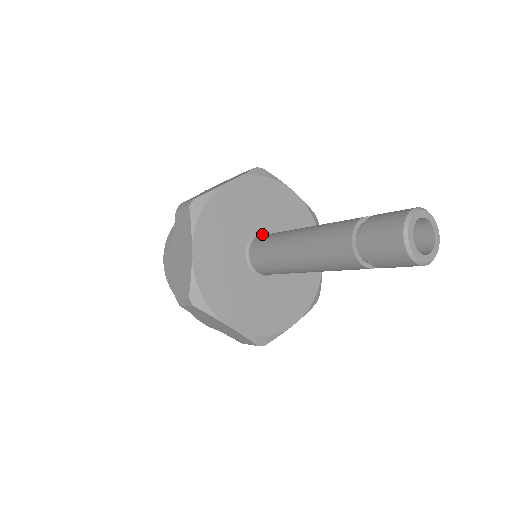
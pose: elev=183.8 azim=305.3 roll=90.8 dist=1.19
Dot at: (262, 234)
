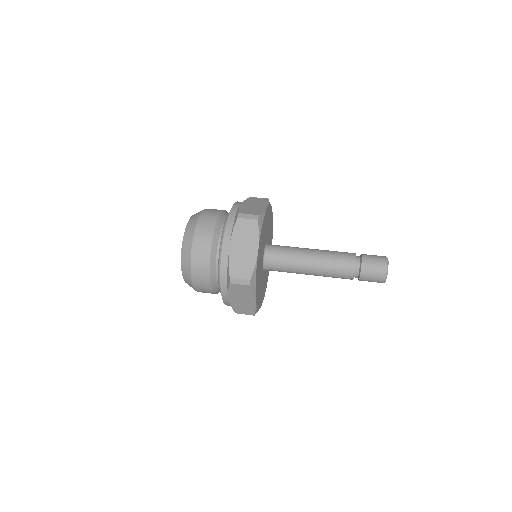
Dot at: (265, 250)
